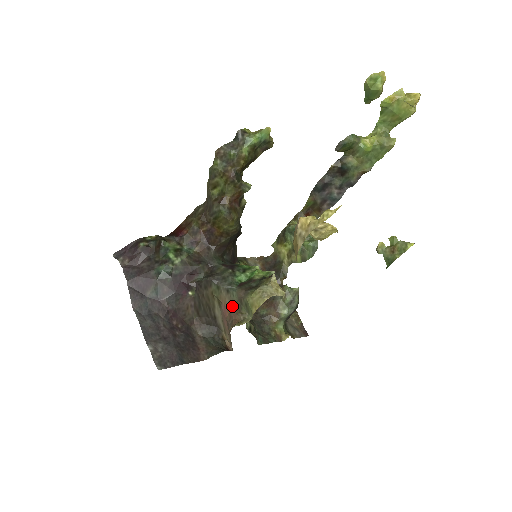
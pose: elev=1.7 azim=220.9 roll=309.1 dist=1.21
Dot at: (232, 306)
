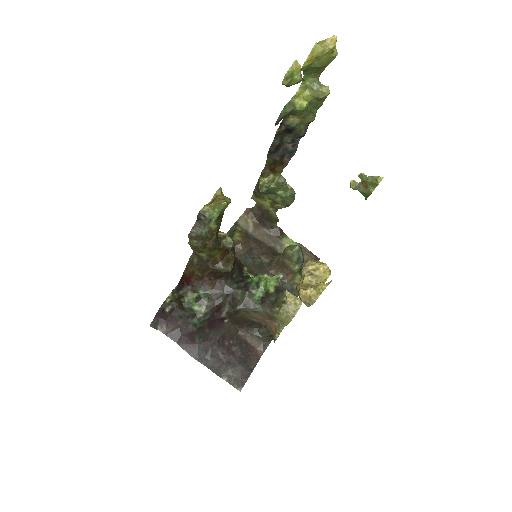
Dot at: (264, 318)
